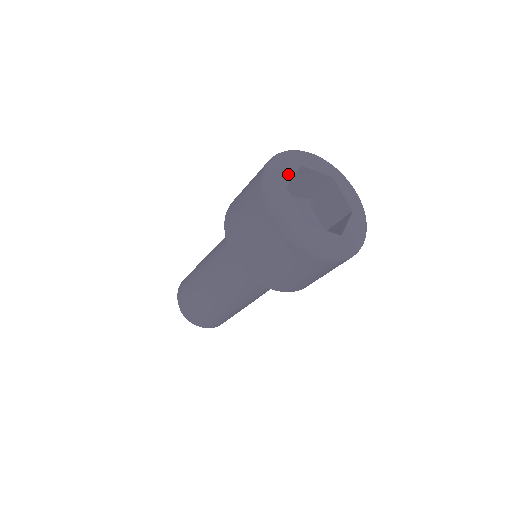
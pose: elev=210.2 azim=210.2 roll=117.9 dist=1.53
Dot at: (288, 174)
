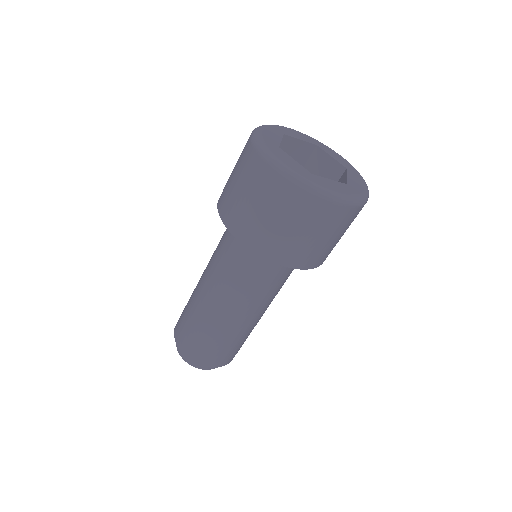
Dot at: (296, 136)
